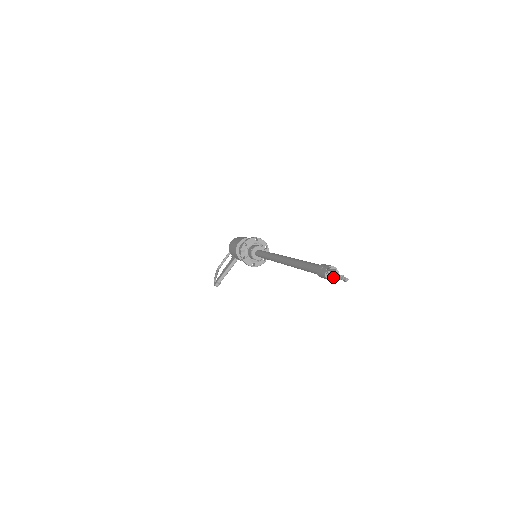
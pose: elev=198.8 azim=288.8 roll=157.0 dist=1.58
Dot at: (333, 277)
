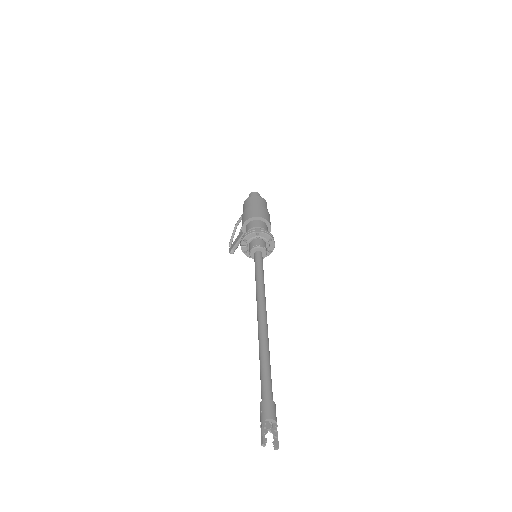
Dot at: (269, 430)
